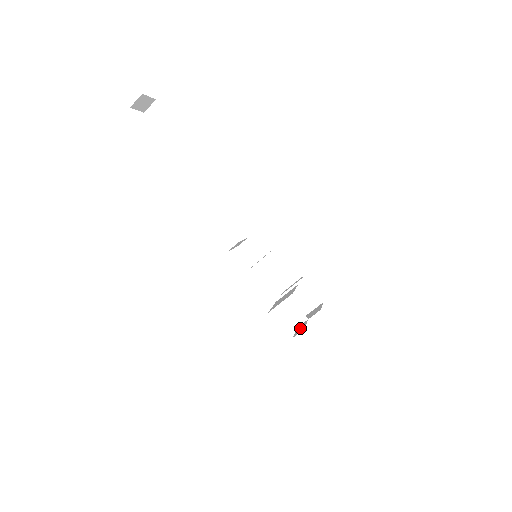
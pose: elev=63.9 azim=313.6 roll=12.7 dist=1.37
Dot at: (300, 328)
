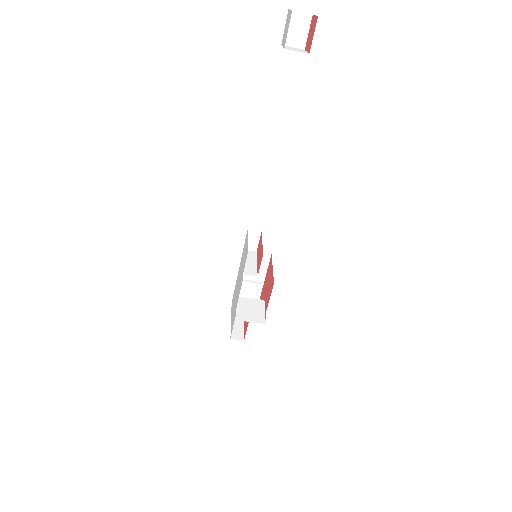
Dot at: (237, 329)
